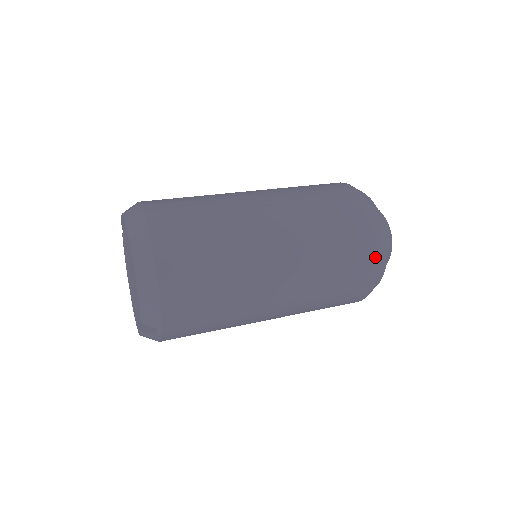
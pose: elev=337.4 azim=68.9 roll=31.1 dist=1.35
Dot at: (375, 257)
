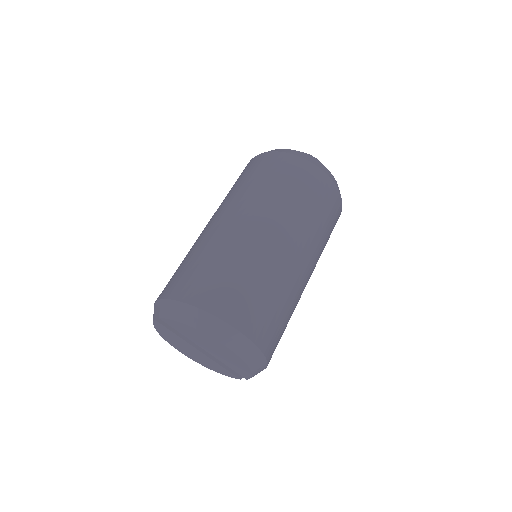
Dot at: (340, 212)
